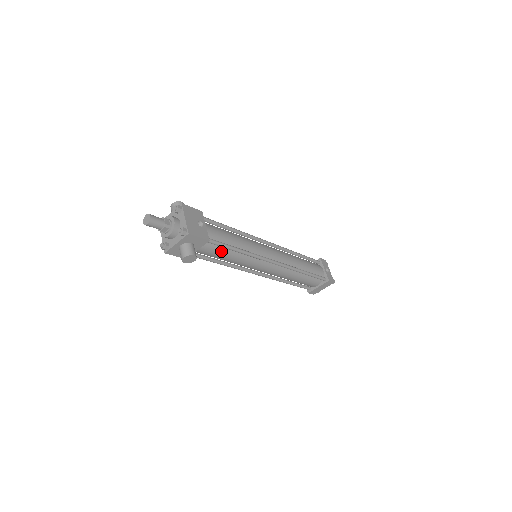
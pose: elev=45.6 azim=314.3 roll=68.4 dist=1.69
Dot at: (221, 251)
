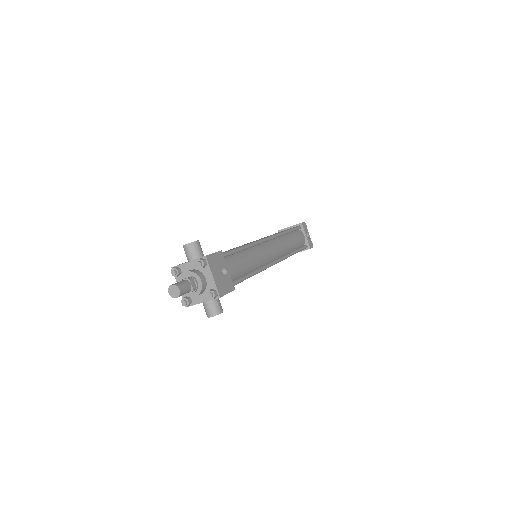
Dot at: occluded
